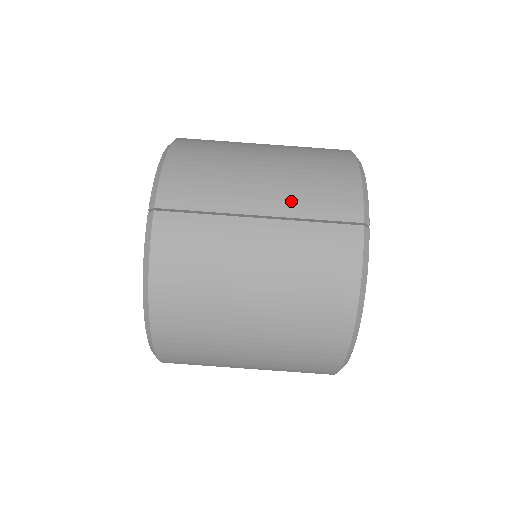
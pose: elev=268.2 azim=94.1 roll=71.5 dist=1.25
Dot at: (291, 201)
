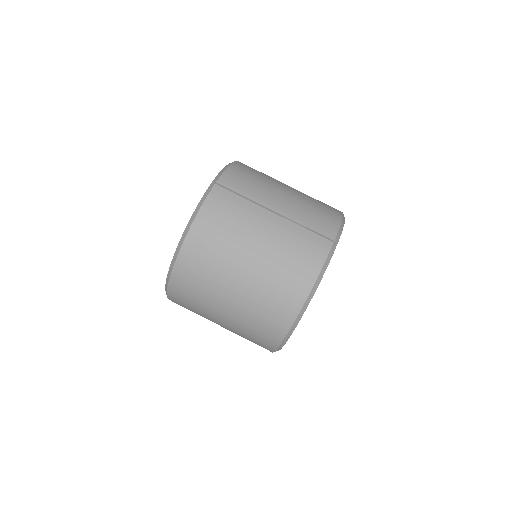
Dot at: (296, 213)
